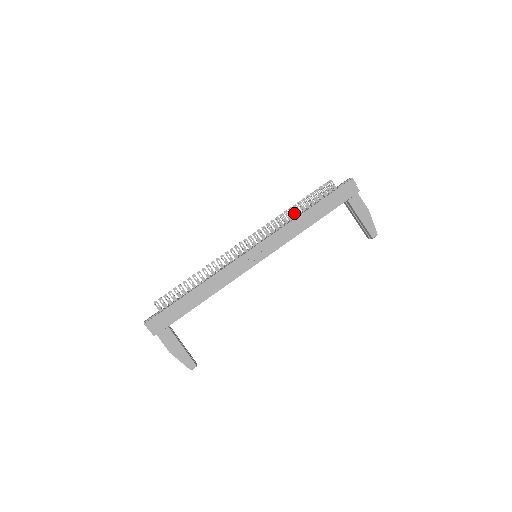
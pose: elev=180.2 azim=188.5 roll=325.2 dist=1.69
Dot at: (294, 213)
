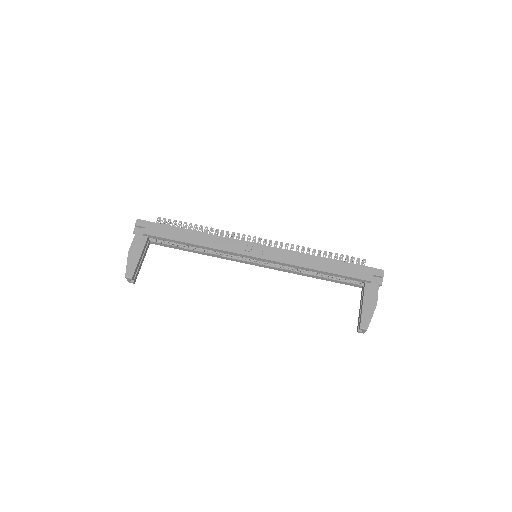
Dot at: (314, 254)
